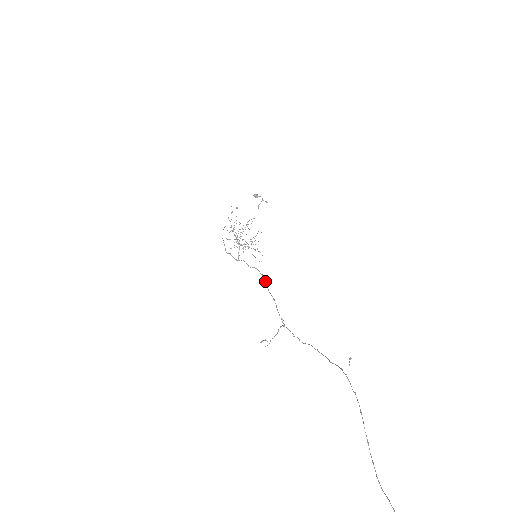
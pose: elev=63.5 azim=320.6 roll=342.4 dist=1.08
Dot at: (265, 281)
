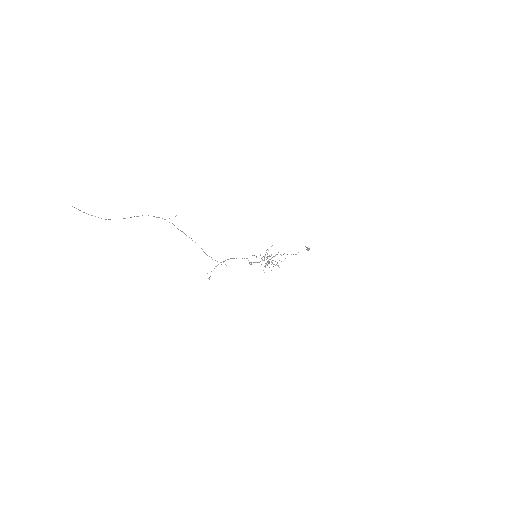
Dot at: (242, 258)
